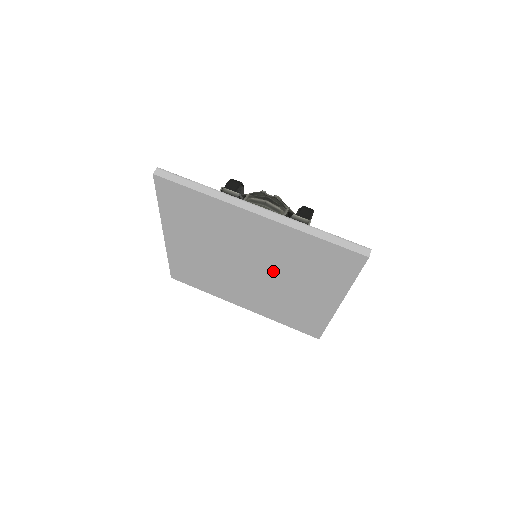
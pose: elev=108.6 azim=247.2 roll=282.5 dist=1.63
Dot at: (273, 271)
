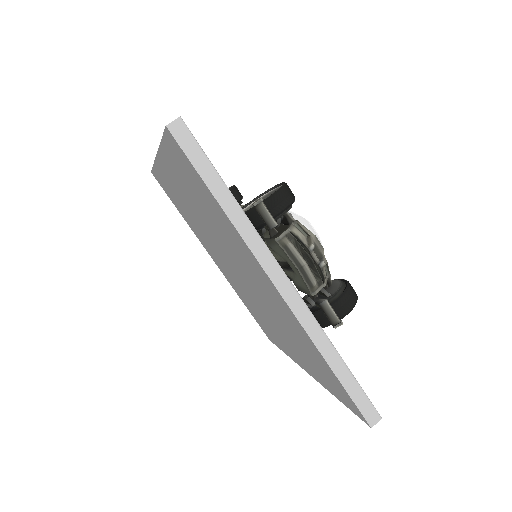
Dot at: (260, 301)
